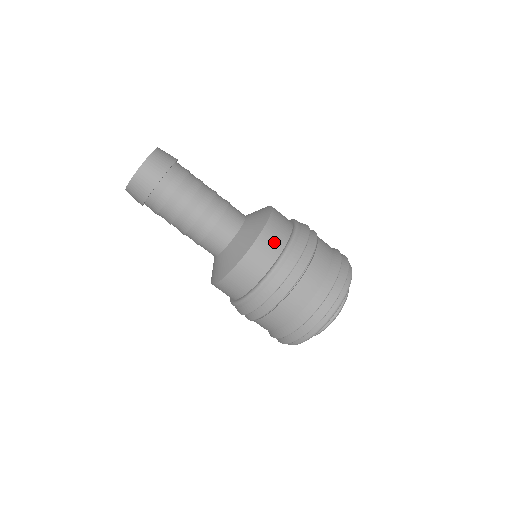
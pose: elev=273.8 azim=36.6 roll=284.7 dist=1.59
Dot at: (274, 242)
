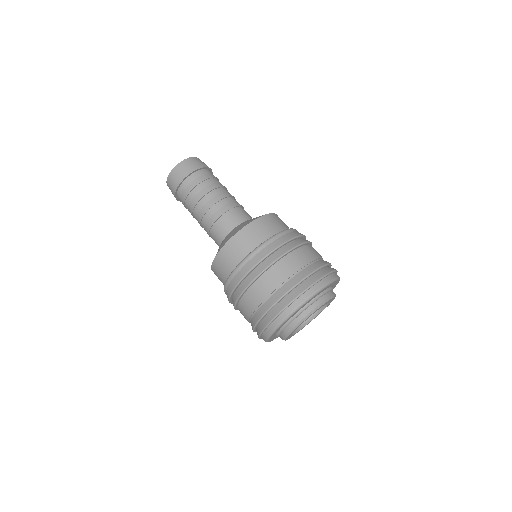
Dot at: (243, 246)
